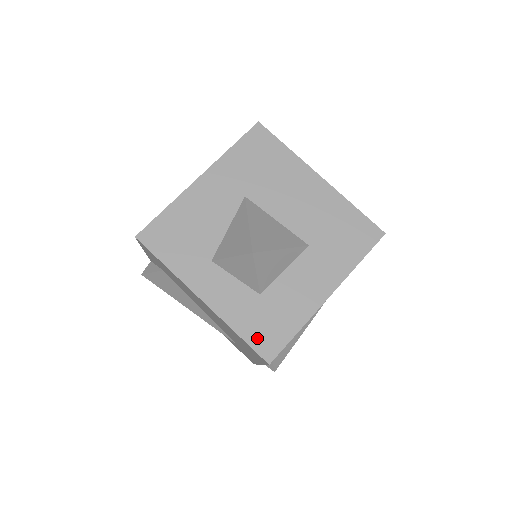
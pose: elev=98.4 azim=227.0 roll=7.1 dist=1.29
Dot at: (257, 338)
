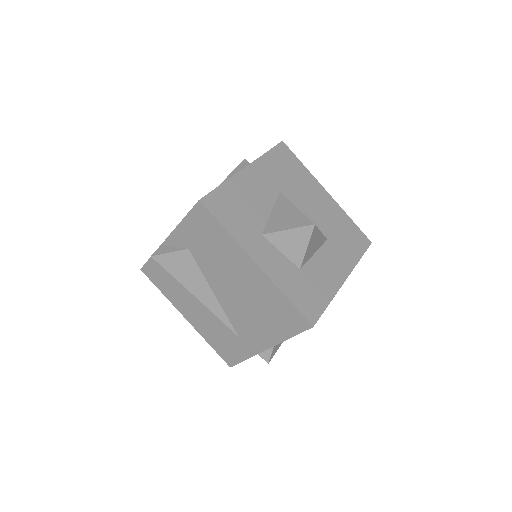
Dot at: (302, 304)
